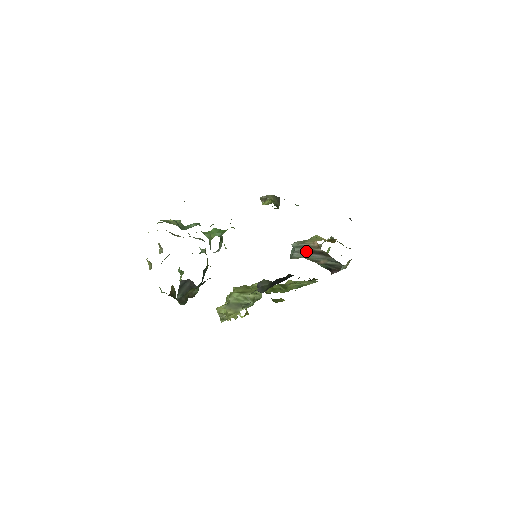
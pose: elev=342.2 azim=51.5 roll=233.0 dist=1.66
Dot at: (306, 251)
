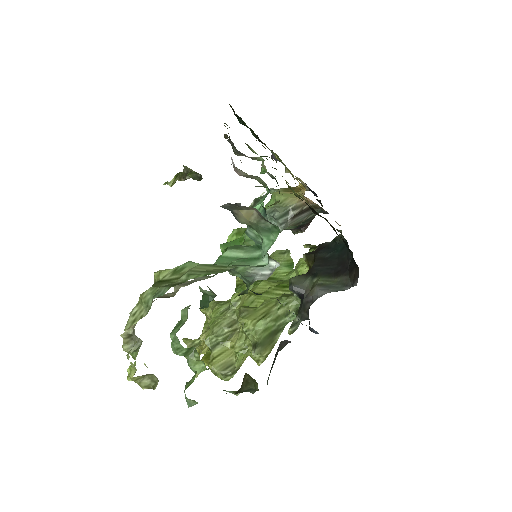
Dot at: (295, 215)
